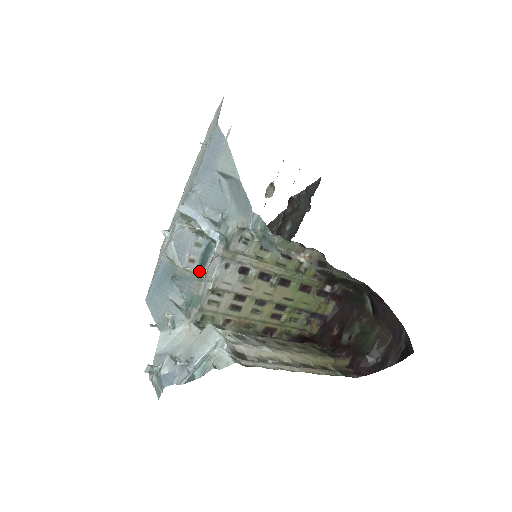
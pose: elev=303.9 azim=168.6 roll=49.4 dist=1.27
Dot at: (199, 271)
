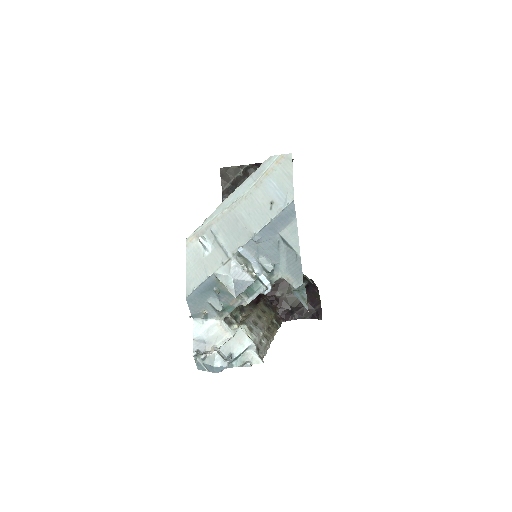
Dot at: (241, 294)
